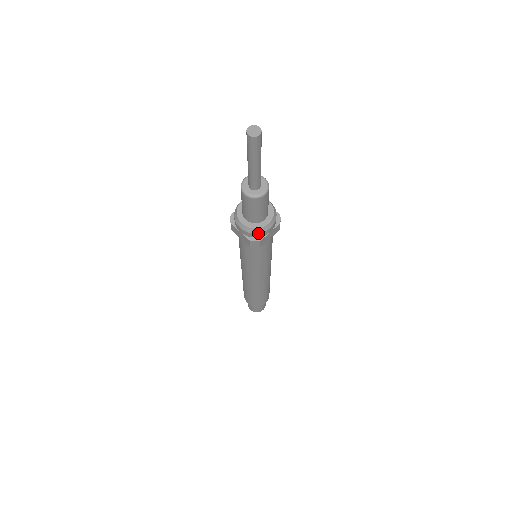
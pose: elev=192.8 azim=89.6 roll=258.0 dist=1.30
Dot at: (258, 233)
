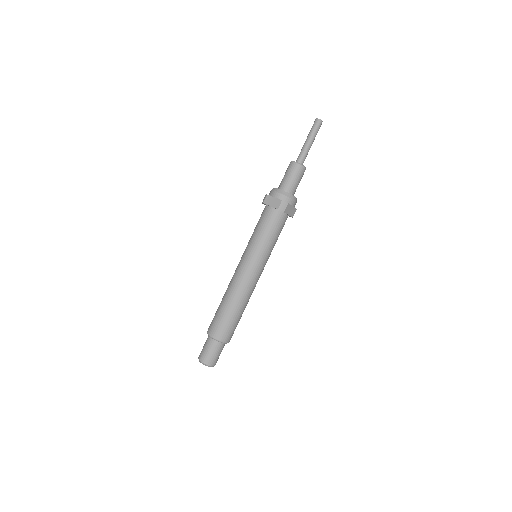
Dot at: (289, 197)
